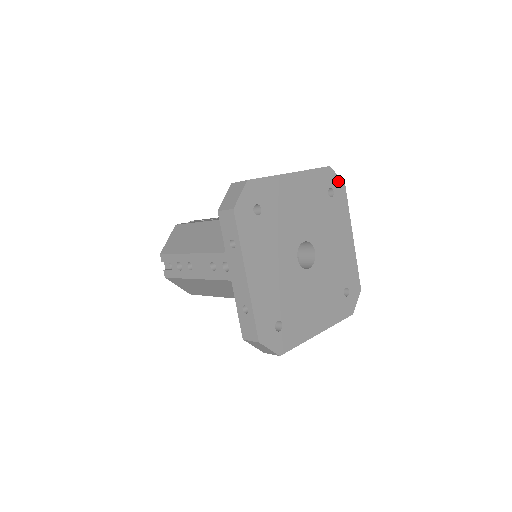
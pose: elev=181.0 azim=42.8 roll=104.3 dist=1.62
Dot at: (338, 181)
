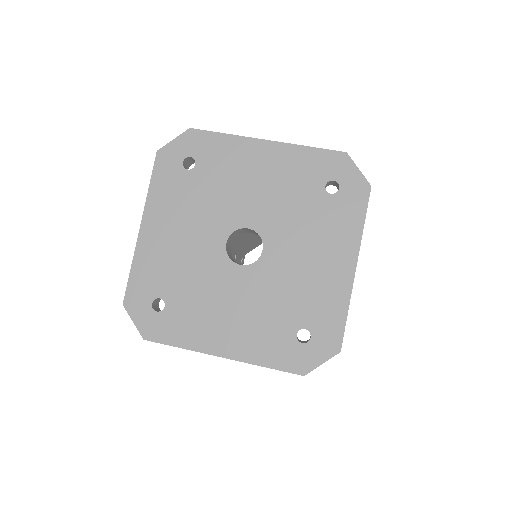
Dot at: (357, 177)
